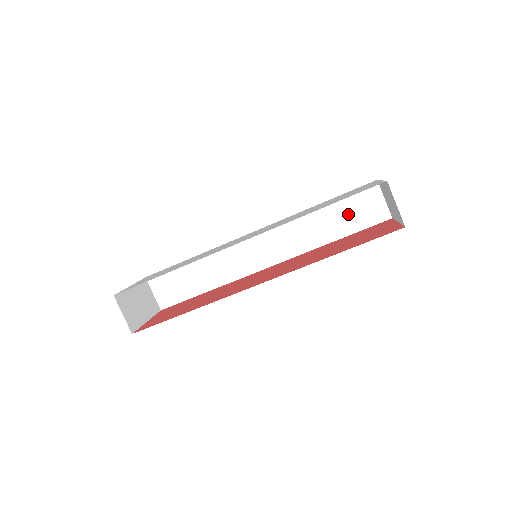
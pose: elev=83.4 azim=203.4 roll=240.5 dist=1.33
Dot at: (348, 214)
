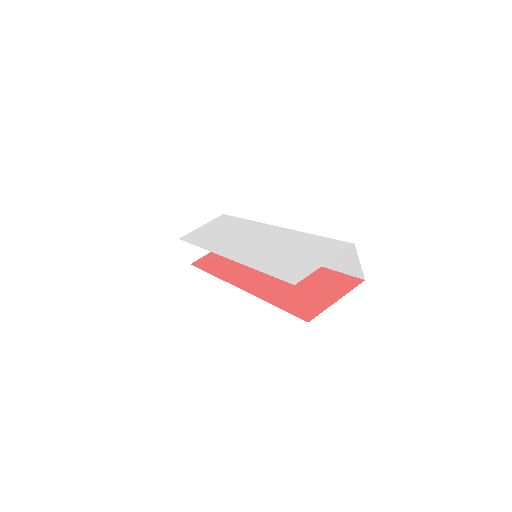
Dot at: occluded
